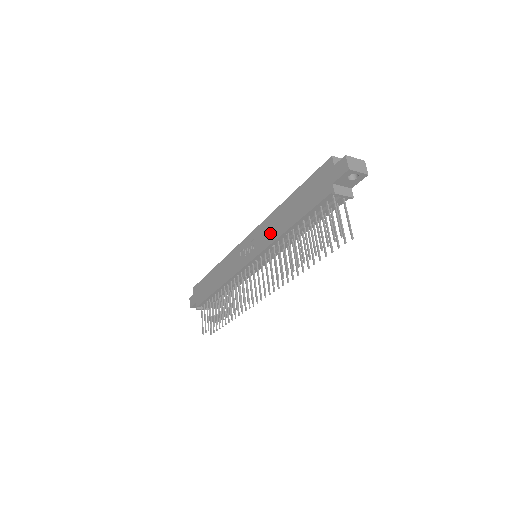
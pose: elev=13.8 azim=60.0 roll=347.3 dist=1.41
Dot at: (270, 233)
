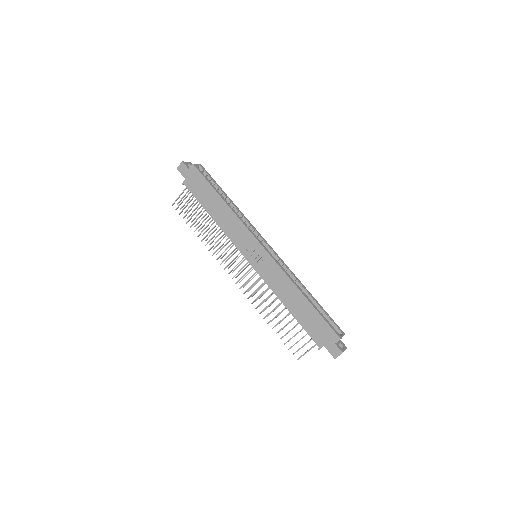
Dot at: (276, 284)
